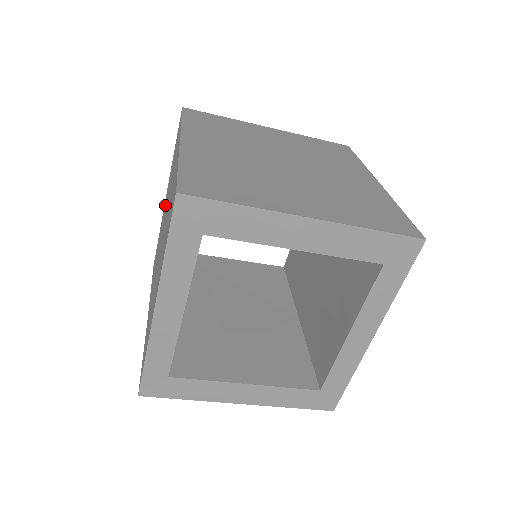
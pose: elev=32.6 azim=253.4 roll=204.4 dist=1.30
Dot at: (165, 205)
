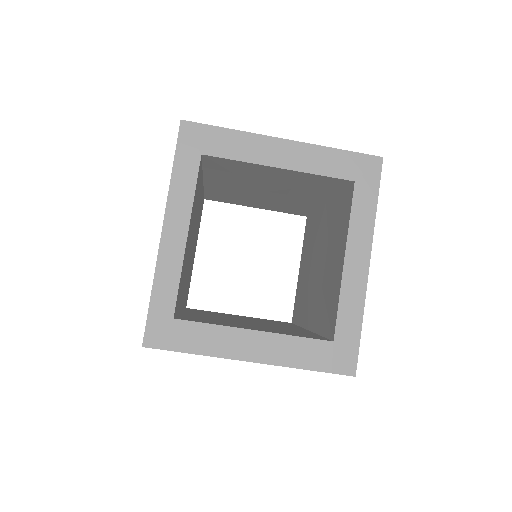
Dot at: occluded
